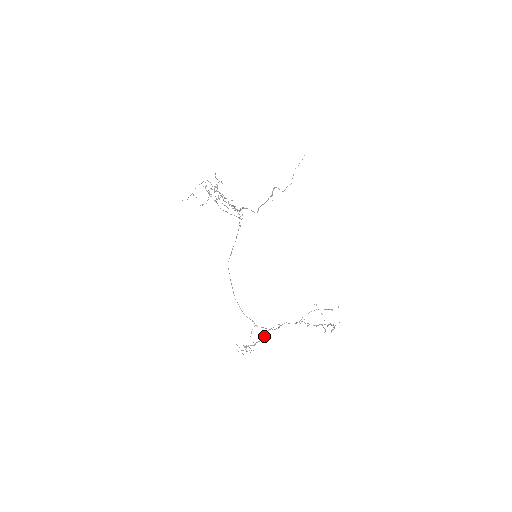
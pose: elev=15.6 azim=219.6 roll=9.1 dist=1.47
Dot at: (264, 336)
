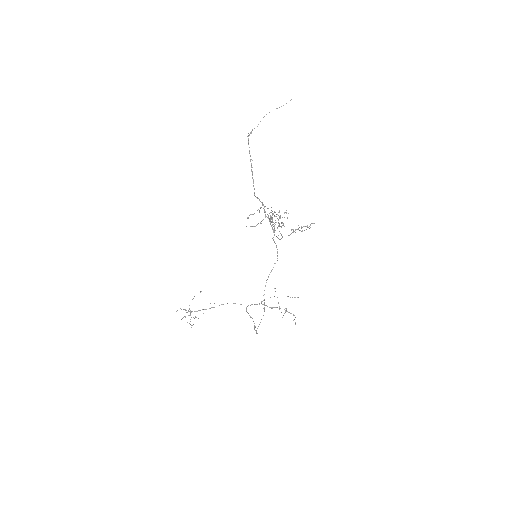
Dot at: (214, 307)
